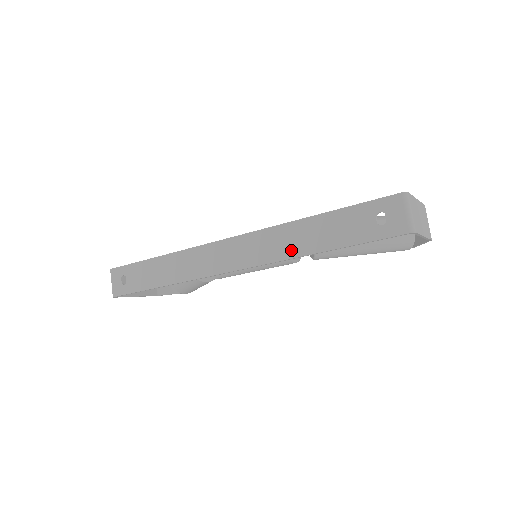
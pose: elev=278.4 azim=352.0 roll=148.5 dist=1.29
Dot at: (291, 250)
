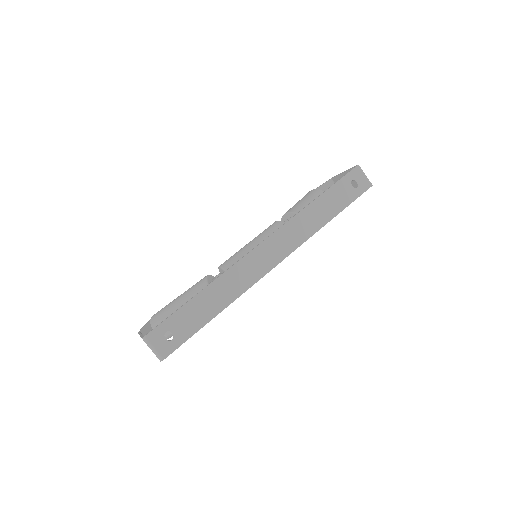
Dot at: (313, 227)
